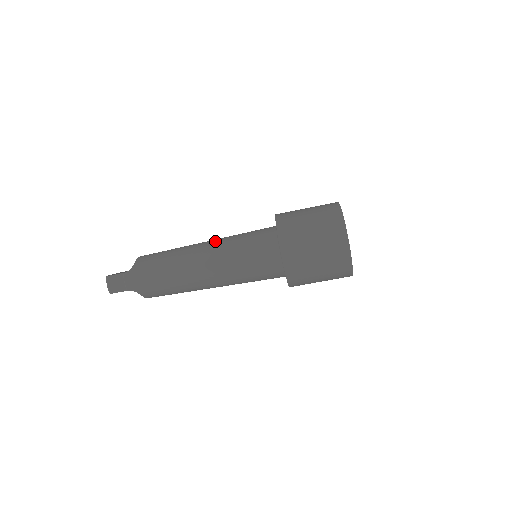
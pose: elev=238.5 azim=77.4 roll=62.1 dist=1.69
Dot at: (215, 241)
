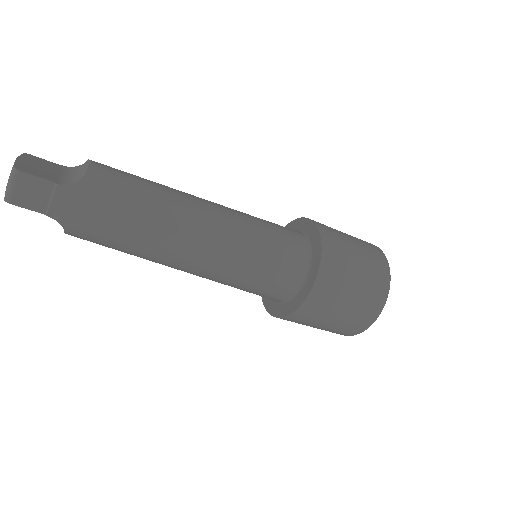
Dot at: (227, 214)
